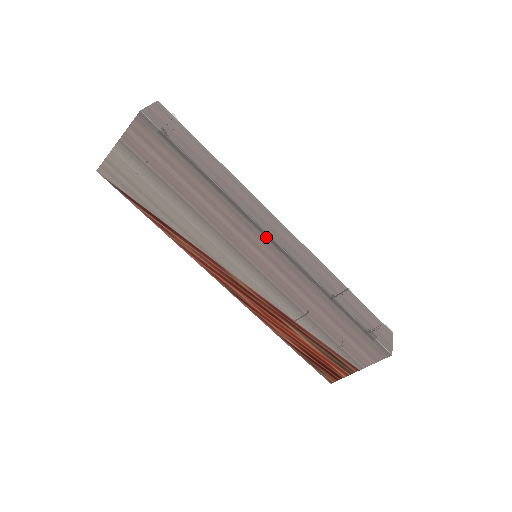
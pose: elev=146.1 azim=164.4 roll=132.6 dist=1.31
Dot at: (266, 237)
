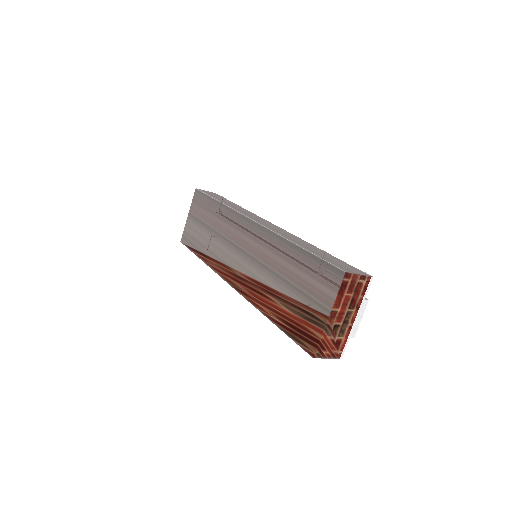
Dot at: (245, 219)
